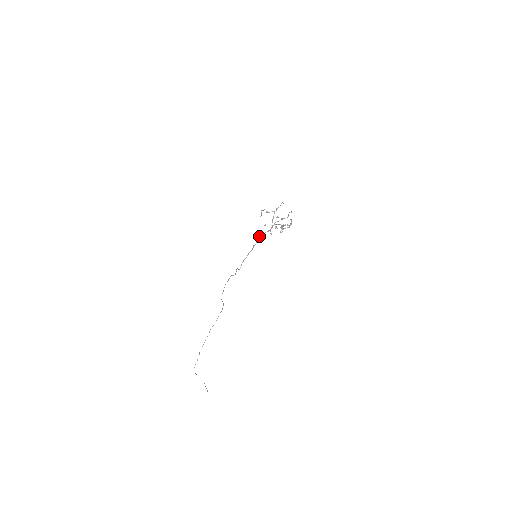
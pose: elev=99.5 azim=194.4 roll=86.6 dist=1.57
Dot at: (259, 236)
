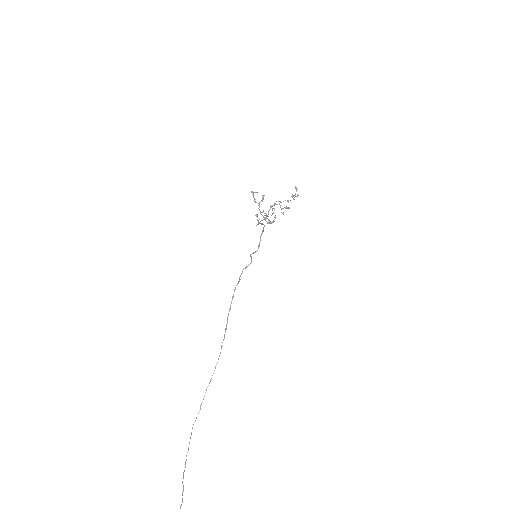
Dot at: occluded
